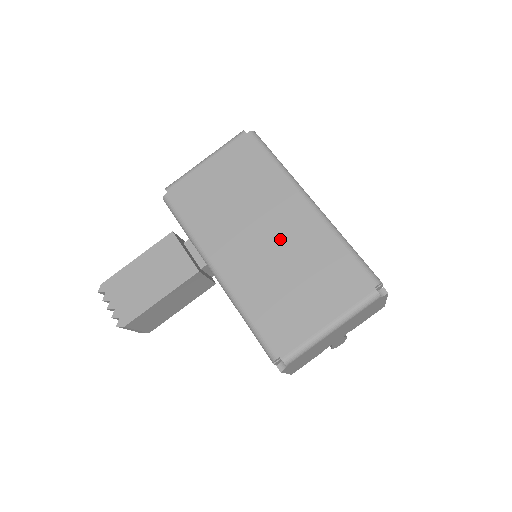
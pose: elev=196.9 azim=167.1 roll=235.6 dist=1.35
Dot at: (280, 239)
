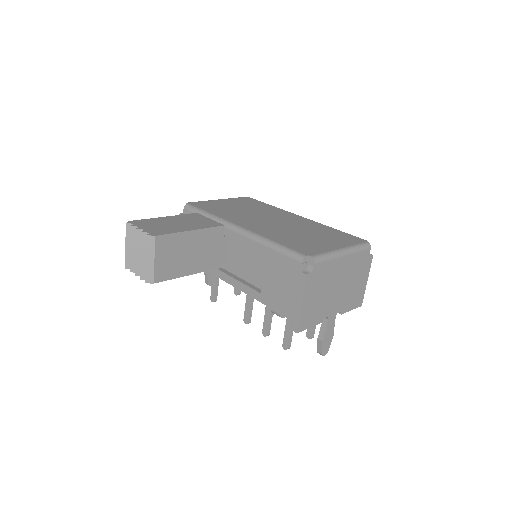
Dot at: (287, 223)
